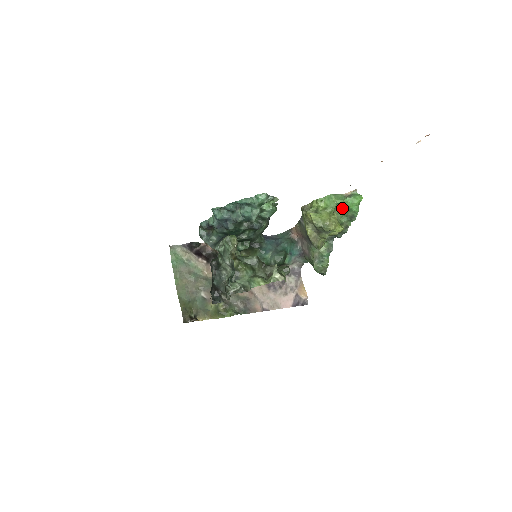
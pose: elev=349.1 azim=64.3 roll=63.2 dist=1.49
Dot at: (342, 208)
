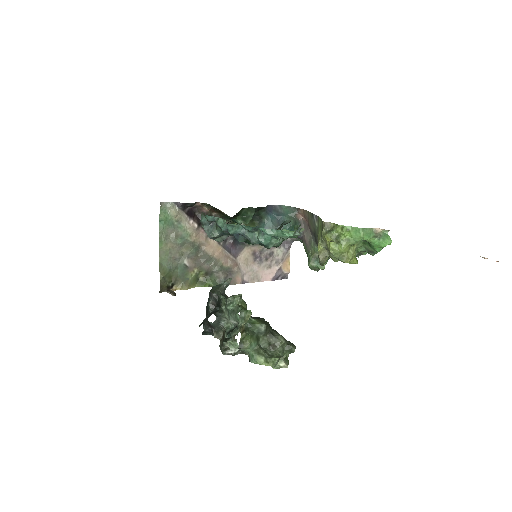
Dot at: (365, 241)
